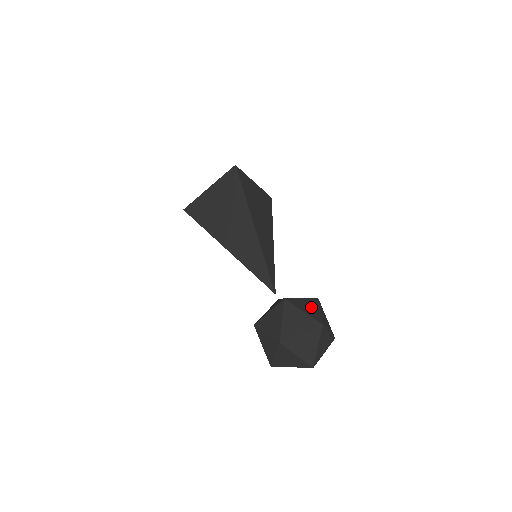
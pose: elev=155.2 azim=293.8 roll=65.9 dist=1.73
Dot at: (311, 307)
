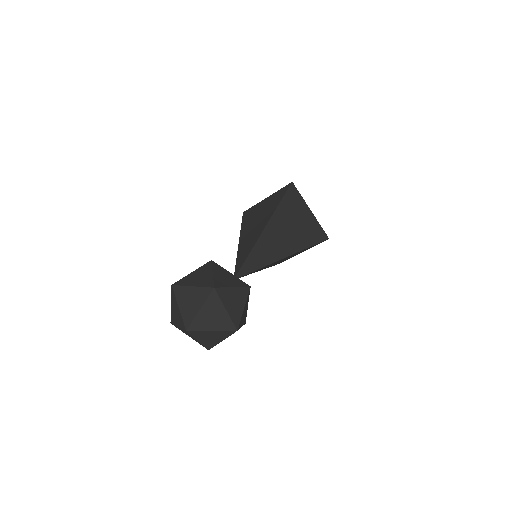
Dot at: (228, 279)
